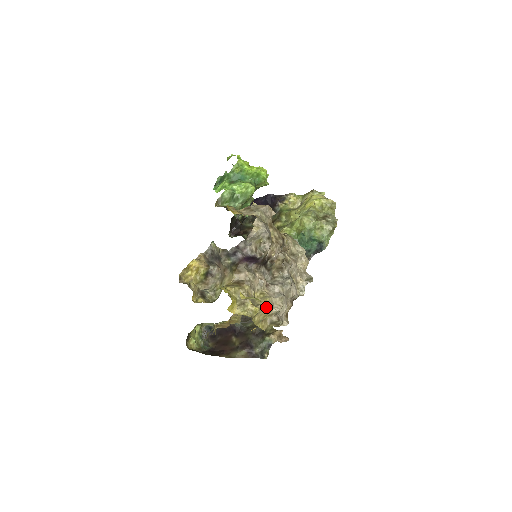
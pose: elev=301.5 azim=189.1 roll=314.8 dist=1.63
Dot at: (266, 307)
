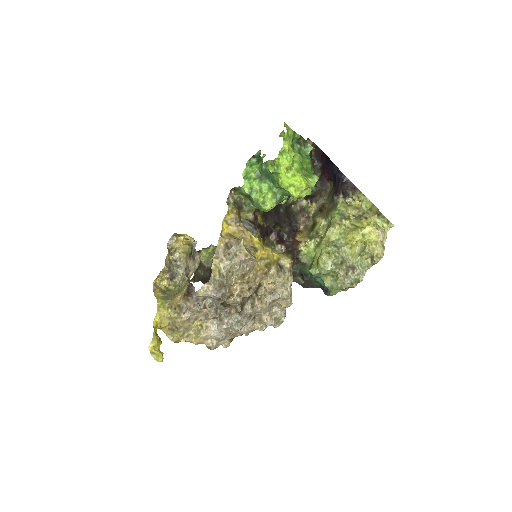
Dot at: (195, 341)
